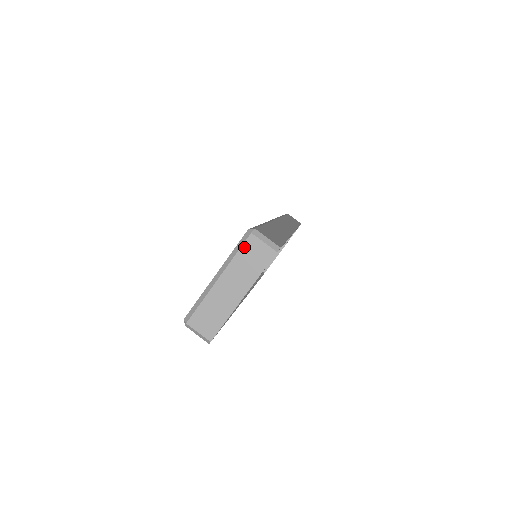
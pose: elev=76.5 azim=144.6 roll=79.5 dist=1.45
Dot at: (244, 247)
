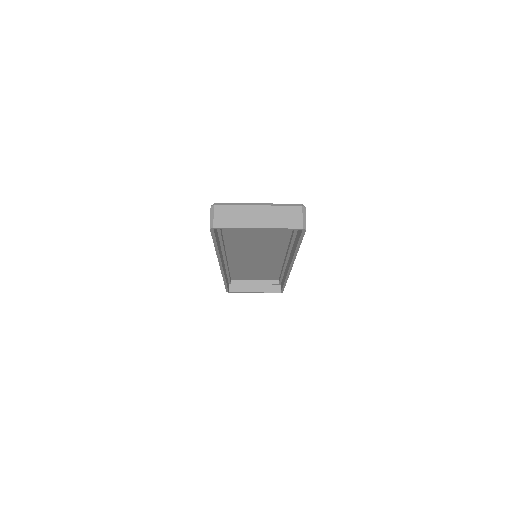
Dot at: (290, 207)
